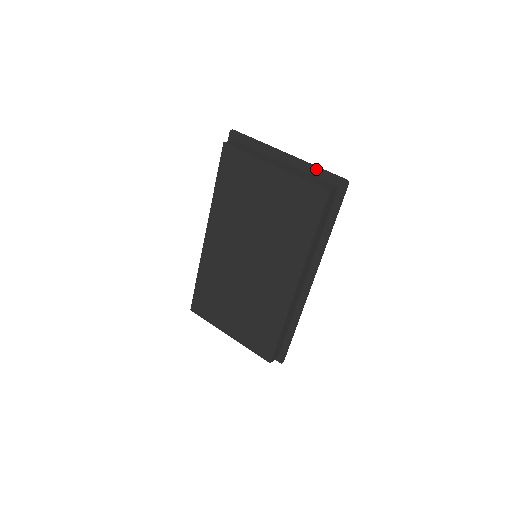
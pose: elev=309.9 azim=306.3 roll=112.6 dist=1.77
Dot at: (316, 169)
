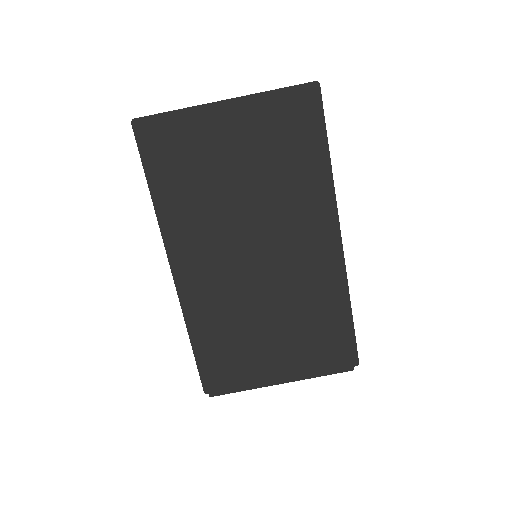
Dot at: (272, 93)
